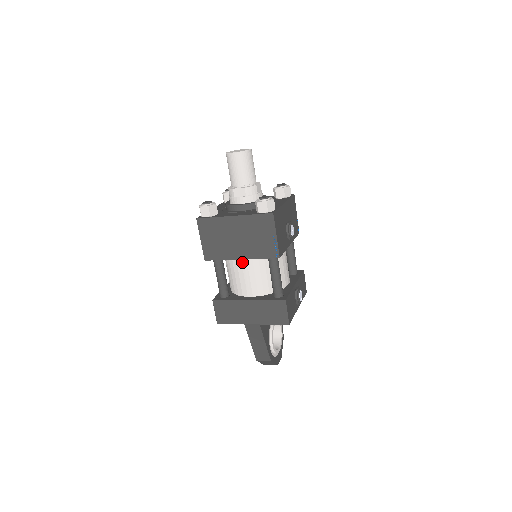
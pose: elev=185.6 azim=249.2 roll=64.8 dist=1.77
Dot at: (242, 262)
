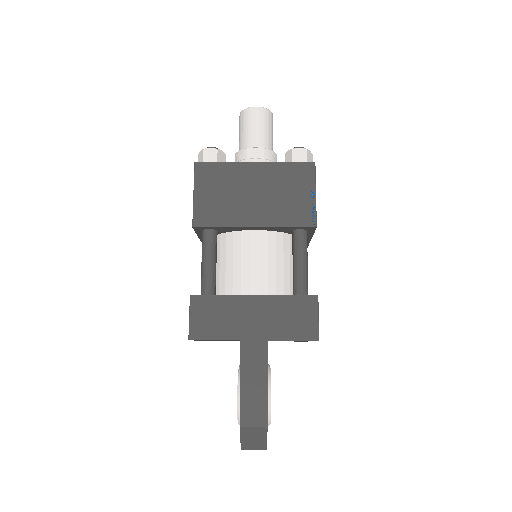
Dot at: (251, 238)
